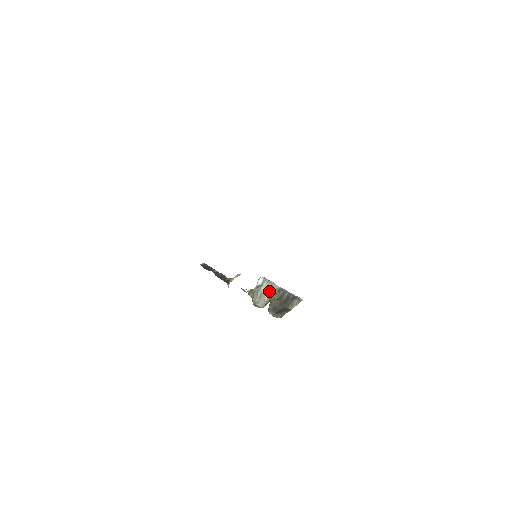
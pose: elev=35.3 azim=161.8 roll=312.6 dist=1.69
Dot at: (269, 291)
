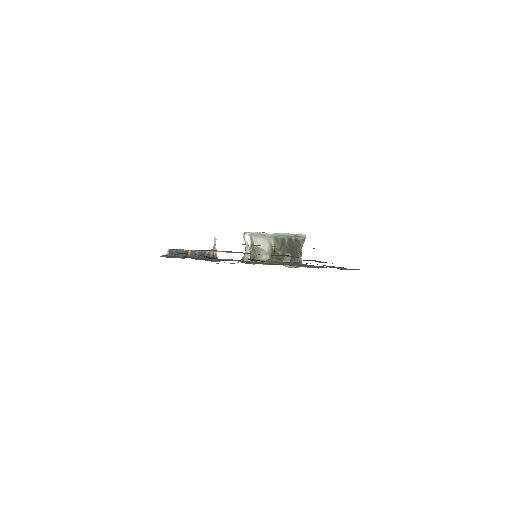
Dot at: (264, 243)
